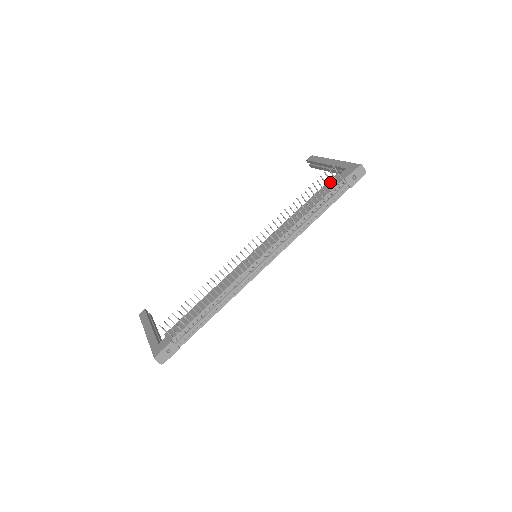
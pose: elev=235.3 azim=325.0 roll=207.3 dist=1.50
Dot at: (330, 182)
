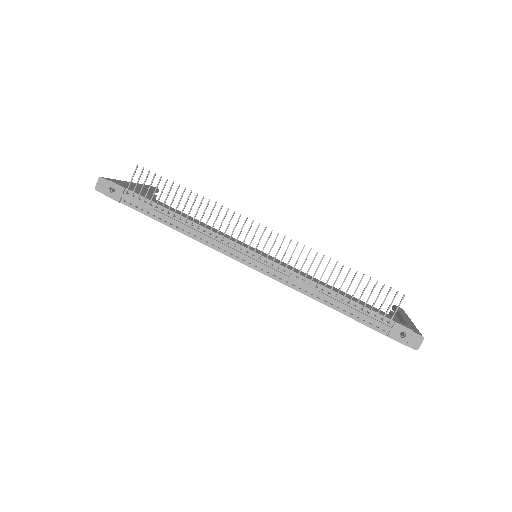
Dot at: (382, 311)
